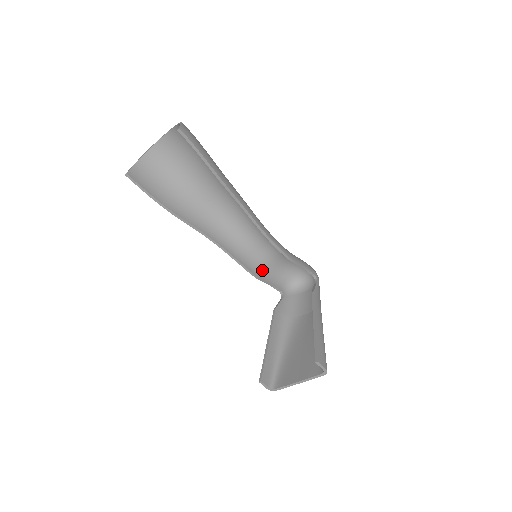
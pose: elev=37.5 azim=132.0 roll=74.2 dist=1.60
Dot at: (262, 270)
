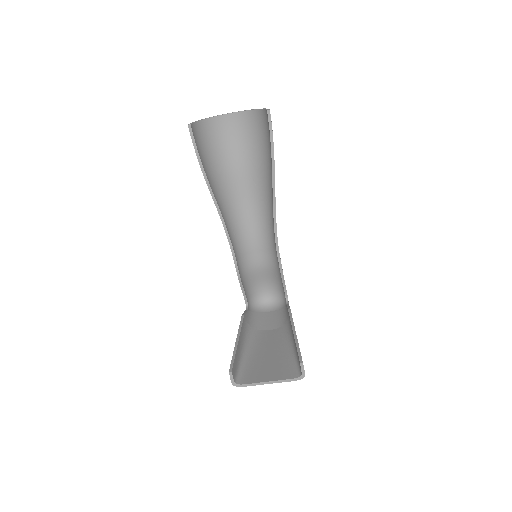
Dot at: (244, 275)
